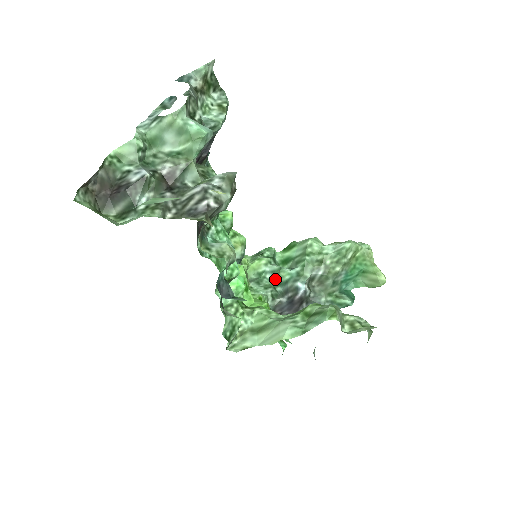
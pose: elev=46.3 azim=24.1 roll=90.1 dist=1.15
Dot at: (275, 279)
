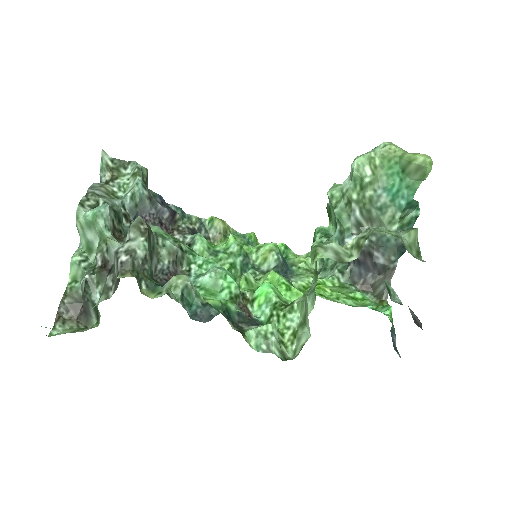
Dot at: occluded
